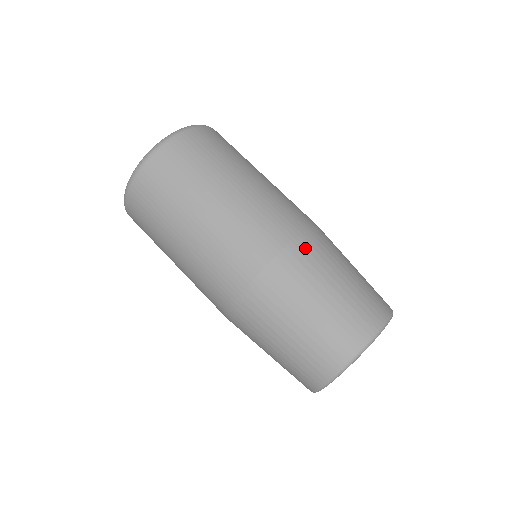
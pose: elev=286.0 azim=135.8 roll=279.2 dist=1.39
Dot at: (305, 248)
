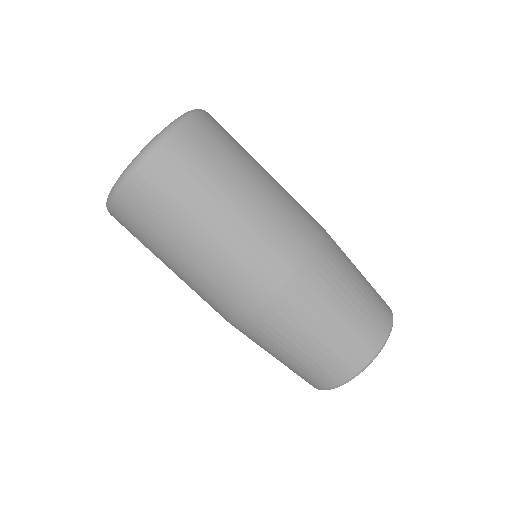
Dot at: (310, 277)
